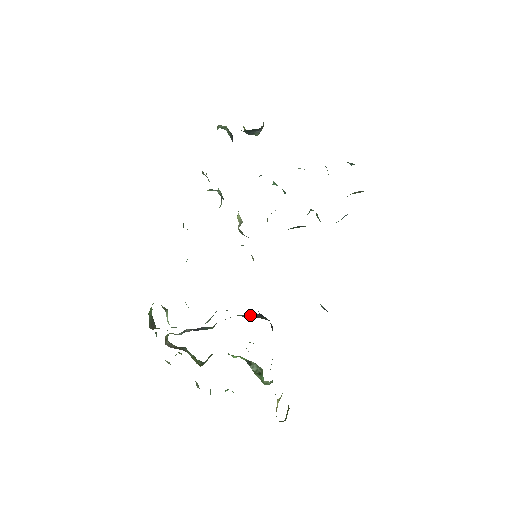
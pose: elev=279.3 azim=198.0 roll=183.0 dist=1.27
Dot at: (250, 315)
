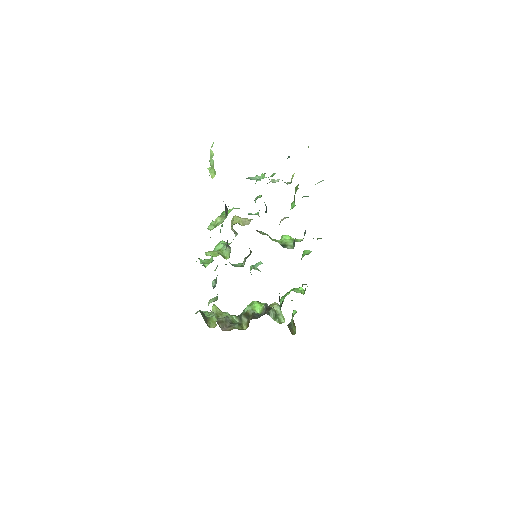
Dot at: occluded
